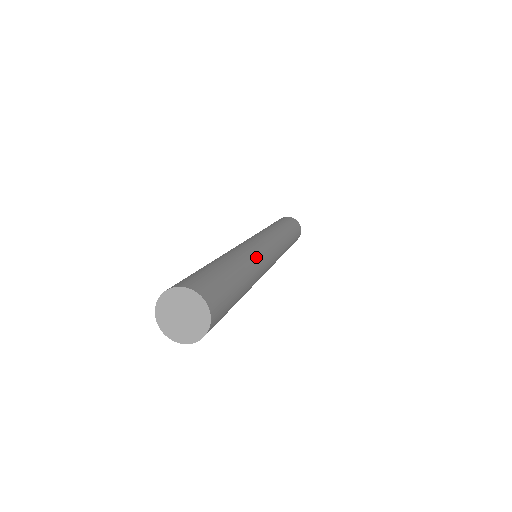
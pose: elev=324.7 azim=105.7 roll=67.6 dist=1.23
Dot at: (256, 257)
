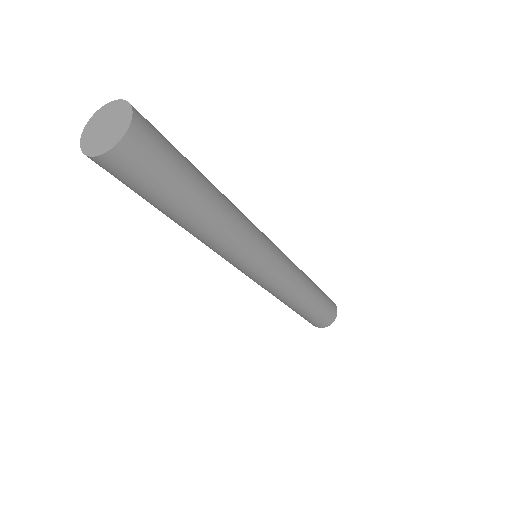
Dot at: (244, 221)
